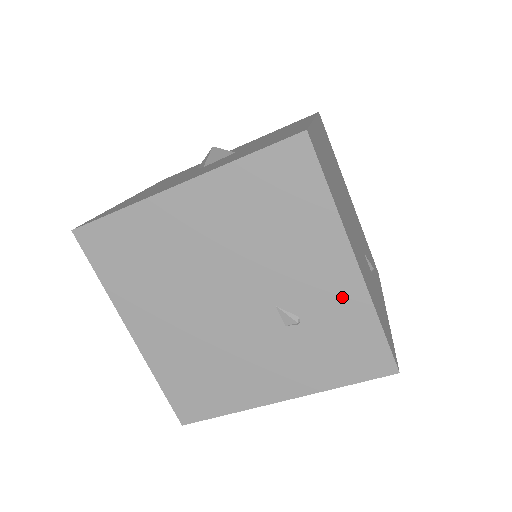
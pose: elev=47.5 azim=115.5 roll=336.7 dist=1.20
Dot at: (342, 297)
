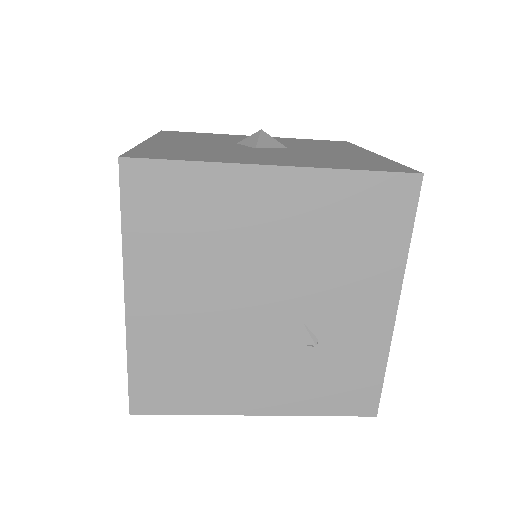
Dot at: (367, 335)
